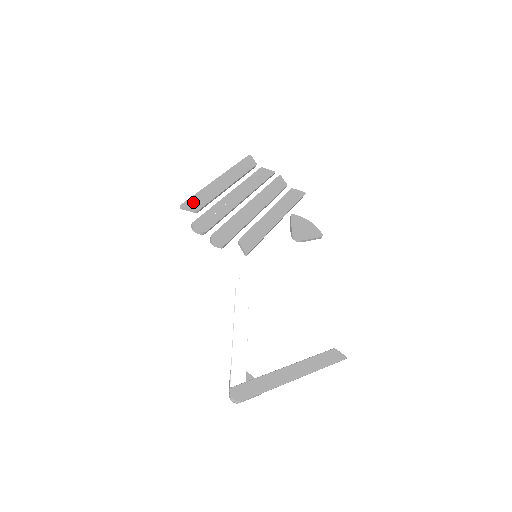
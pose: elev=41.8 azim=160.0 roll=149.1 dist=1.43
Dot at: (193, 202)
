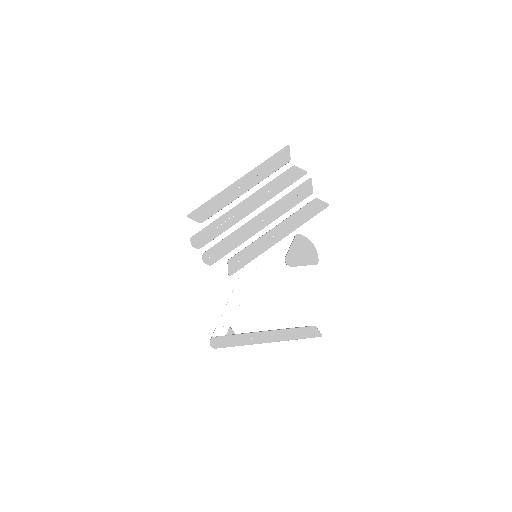
Dot at: (200, 212)
